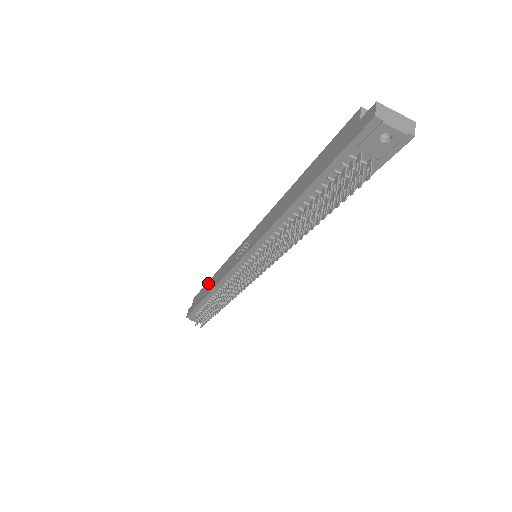
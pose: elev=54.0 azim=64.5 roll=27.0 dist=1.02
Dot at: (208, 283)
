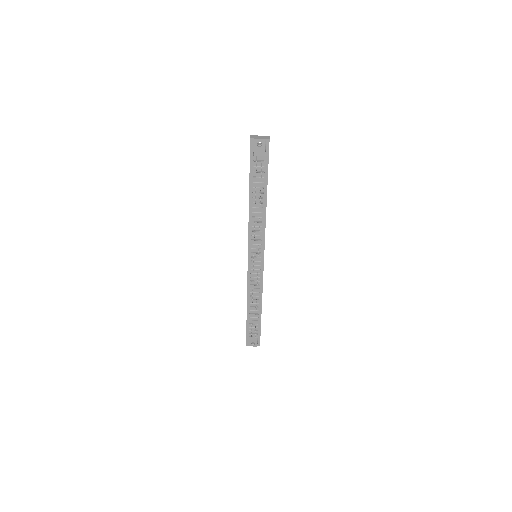
Dot at: occluded
